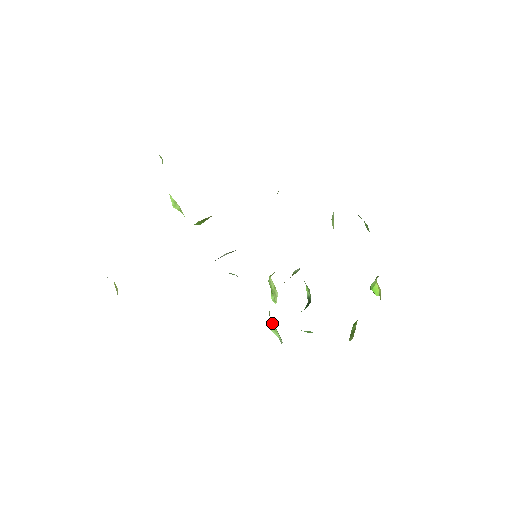
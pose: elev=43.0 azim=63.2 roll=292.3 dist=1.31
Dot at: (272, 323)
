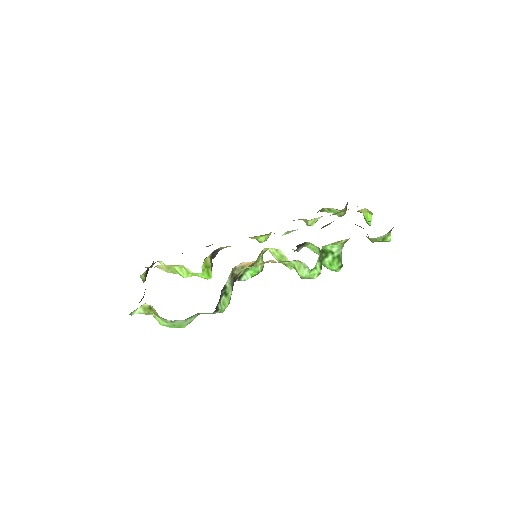
Dot at: occluded
